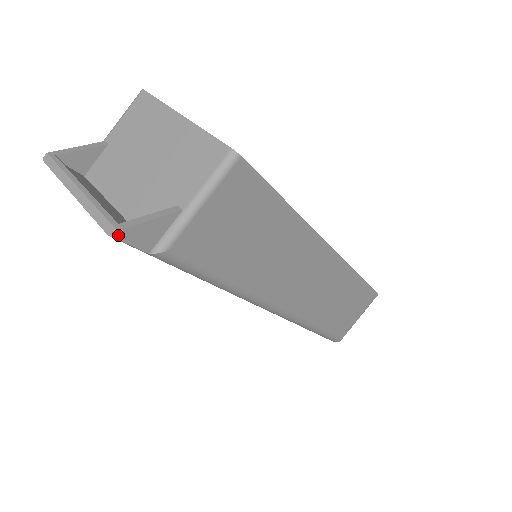
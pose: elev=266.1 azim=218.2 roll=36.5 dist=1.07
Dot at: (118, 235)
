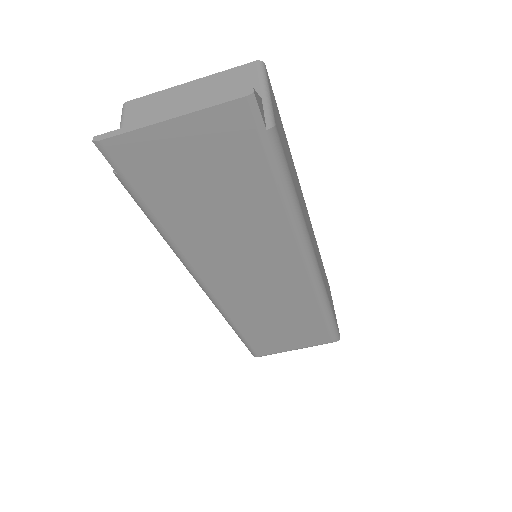
Dot at: (254, 93)
